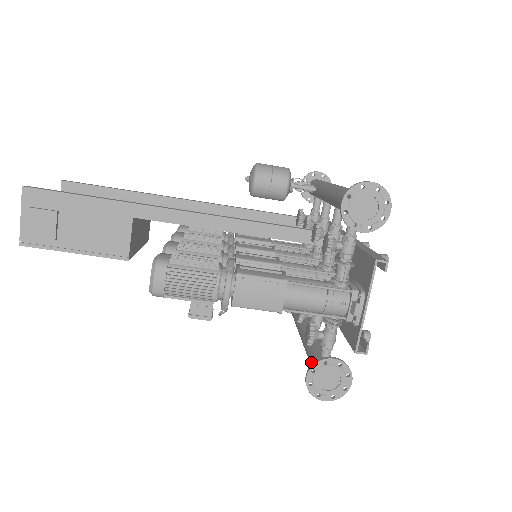
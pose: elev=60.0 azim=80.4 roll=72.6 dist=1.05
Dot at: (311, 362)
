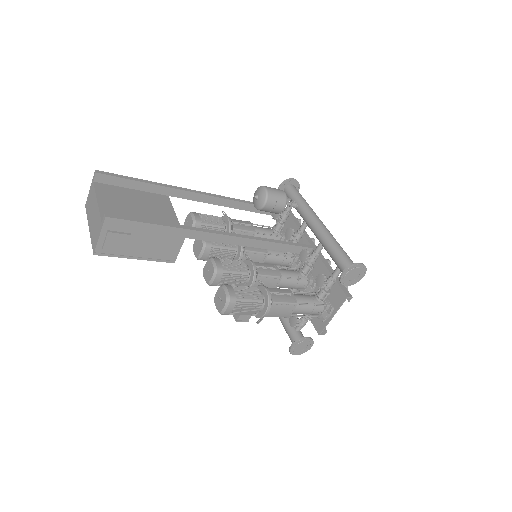
Dot at: (289, 332)
